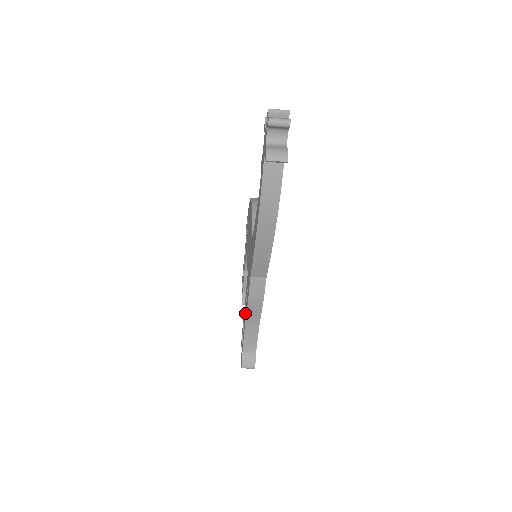
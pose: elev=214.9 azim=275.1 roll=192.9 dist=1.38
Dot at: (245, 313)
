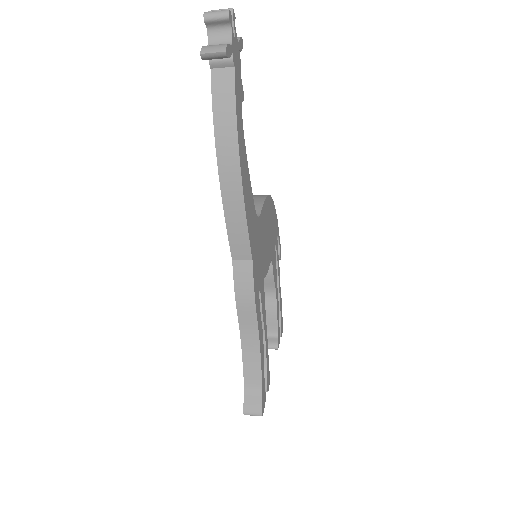
Dot at: occluded
